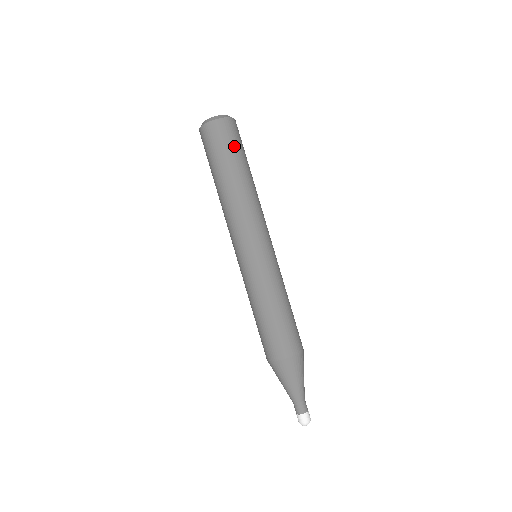
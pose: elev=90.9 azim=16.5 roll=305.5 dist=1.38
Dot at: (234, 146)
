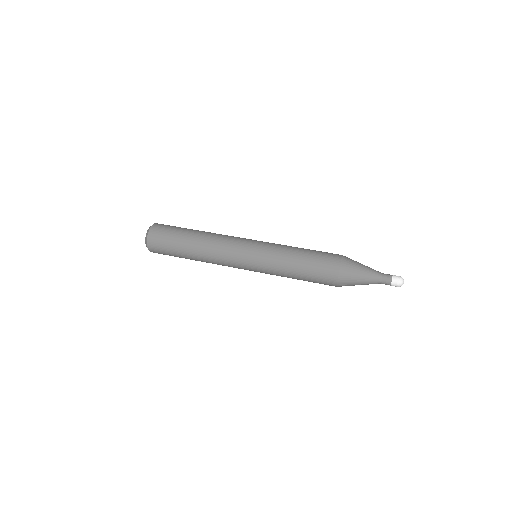
Dot at: occluded
